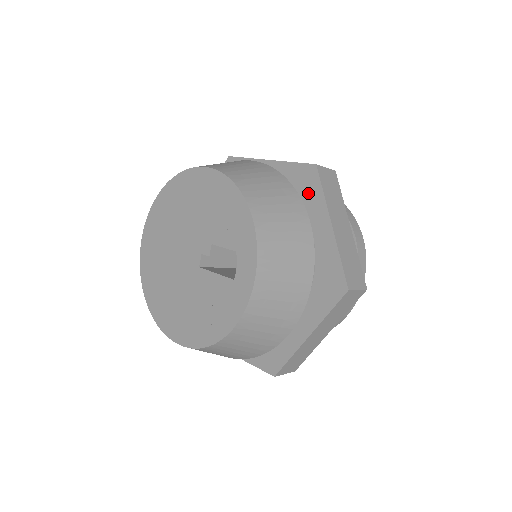
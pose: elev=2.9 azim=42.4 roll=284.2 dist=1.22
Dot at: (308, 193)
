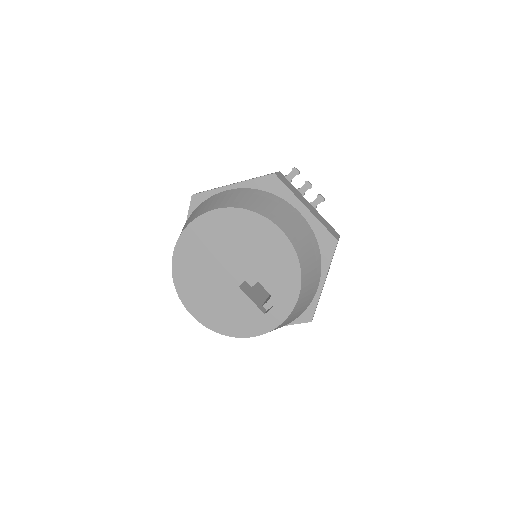
Dot at: (321, 253)
